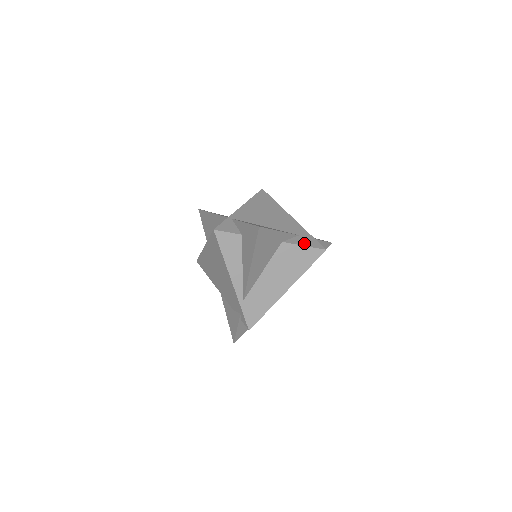
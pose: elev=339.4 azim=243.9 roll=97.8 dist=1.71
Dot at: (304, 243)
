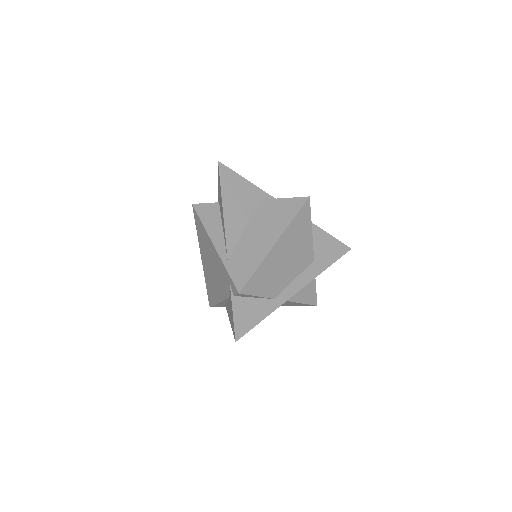
Dot at: (285, 199)
